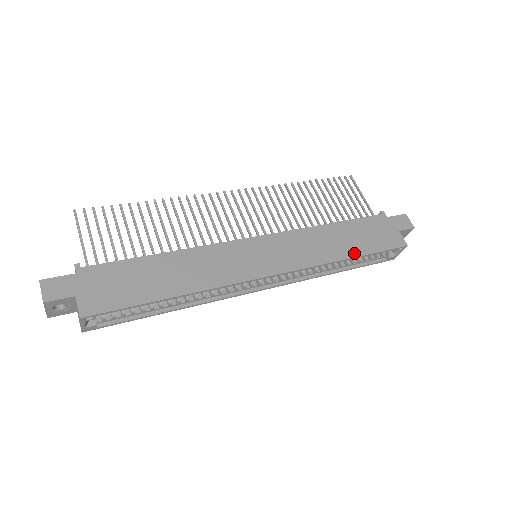
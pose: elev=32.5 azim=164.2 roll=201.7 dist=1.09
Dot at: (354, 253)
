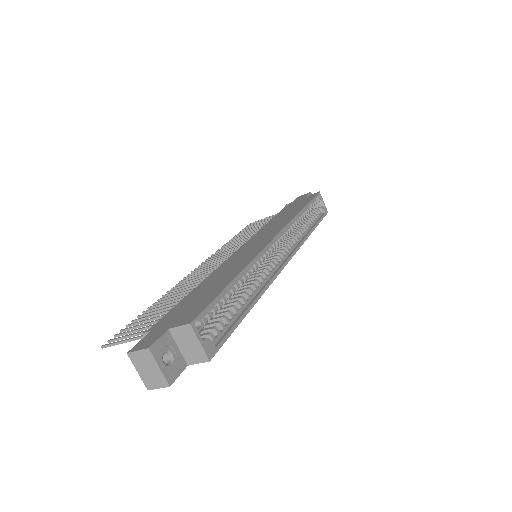
Dot at: (301, 208)
